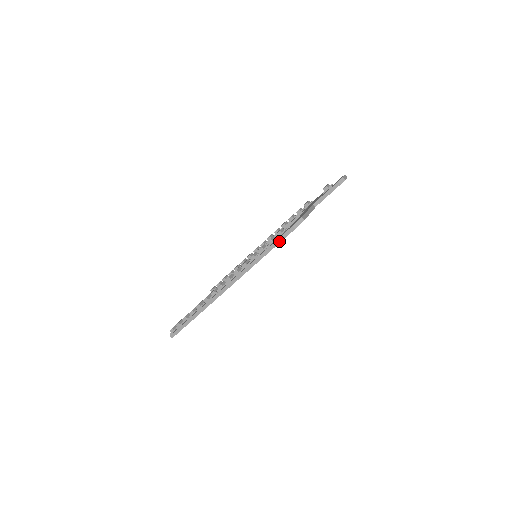
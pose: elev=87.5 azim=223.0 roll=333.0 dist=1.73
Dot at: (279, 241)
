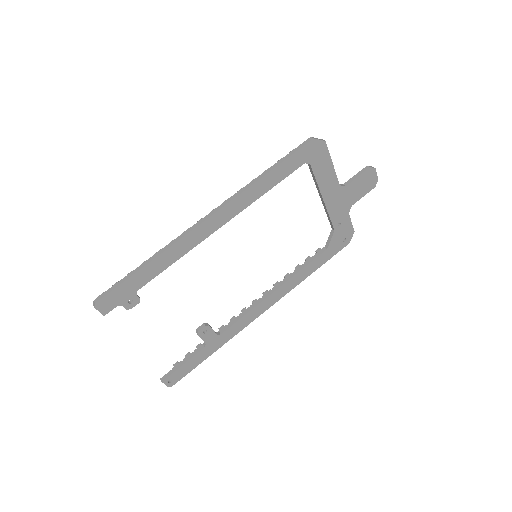
Dot at: (292, 153)
